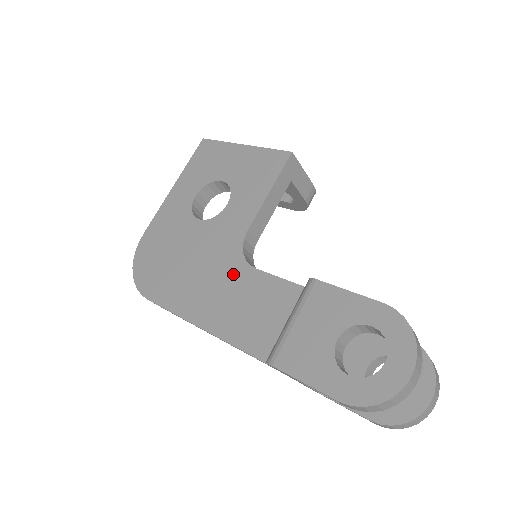
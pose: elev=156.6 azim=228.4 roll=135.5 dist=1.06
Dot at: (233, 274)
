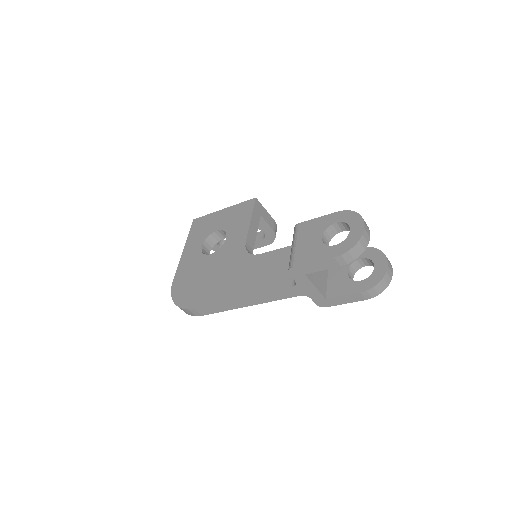
Dot at: (246, 264)
